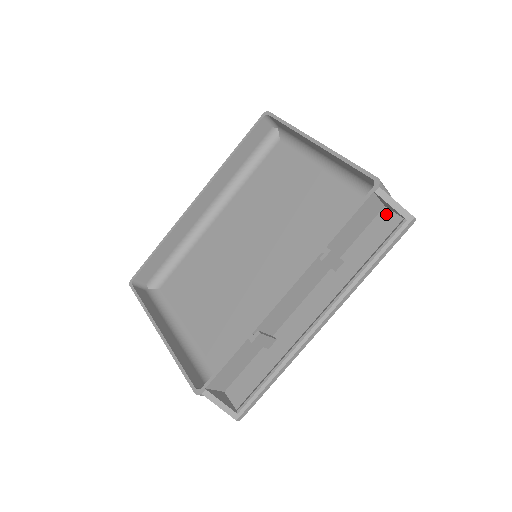
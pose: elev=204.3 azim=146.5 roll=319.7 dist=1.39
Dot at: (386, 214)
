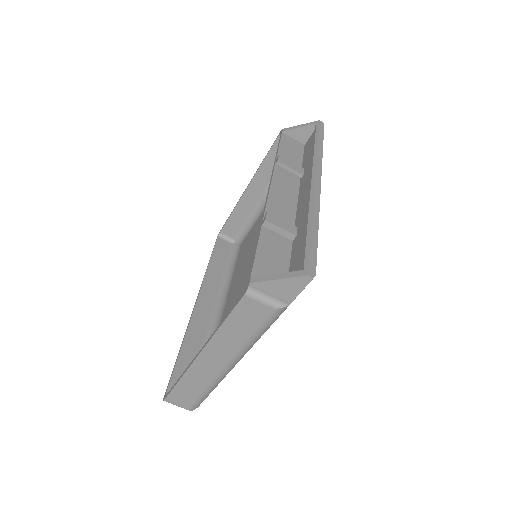
Dot at: (307, 142)
